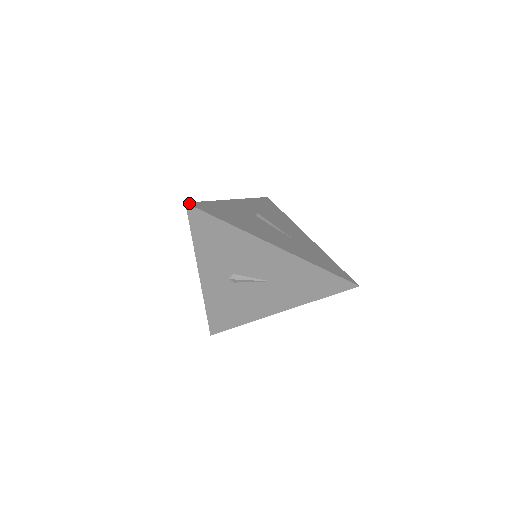
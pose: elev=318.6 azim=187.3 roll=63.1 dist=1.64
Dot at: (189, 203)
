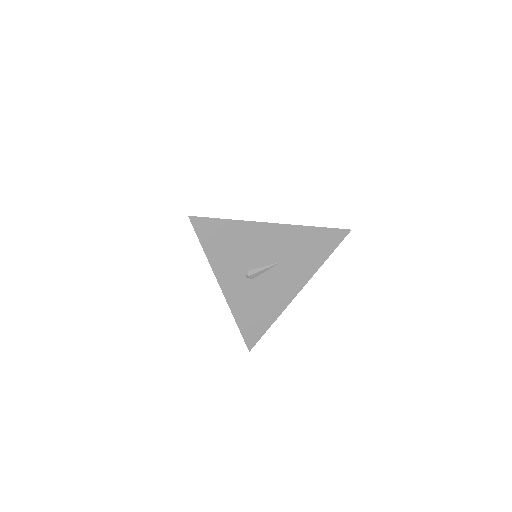
Dot at: (191, 216)
